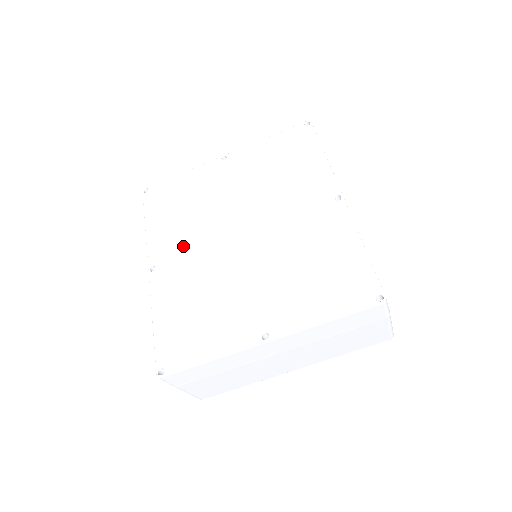
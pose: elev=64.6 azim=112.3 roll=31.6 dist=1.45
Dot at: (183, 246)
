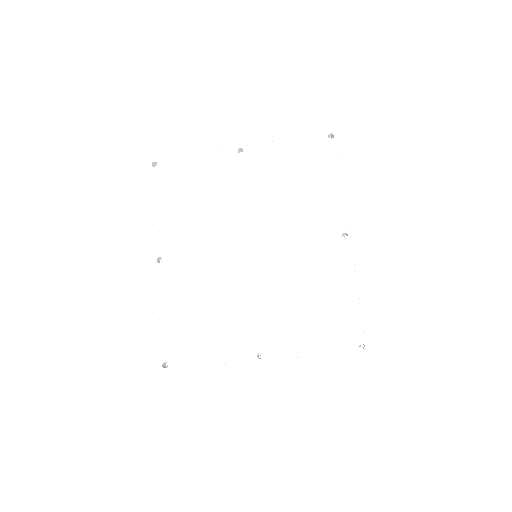
Dot at: (191, 244)
